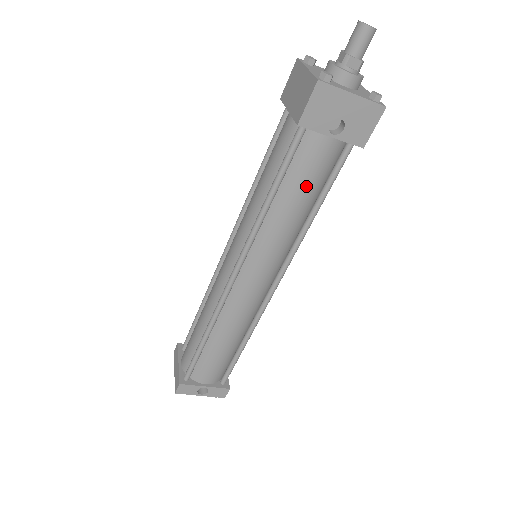
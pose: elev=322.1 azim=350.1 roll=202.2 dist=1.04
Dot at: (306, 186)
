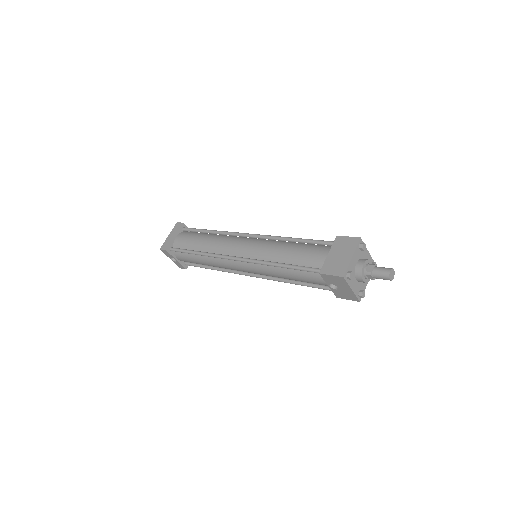
Dot at: (301, 279)
